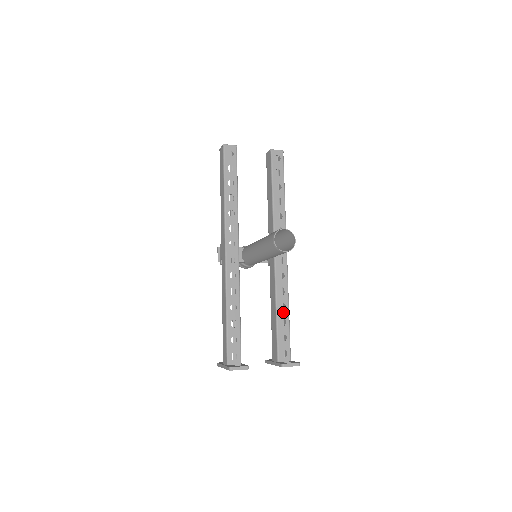
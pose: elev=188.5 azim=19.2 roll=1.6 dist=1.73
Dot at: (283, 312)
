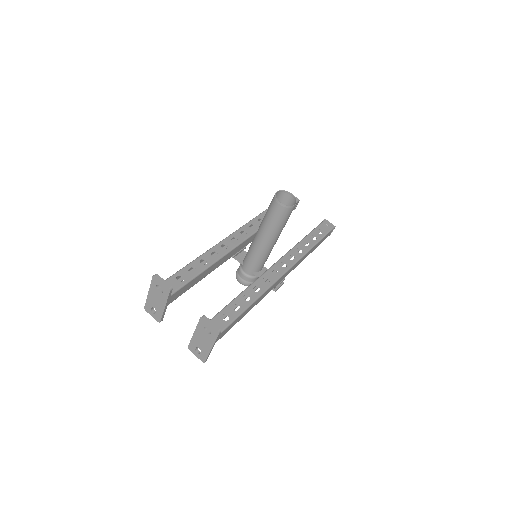
Dot at: (243, 301)
